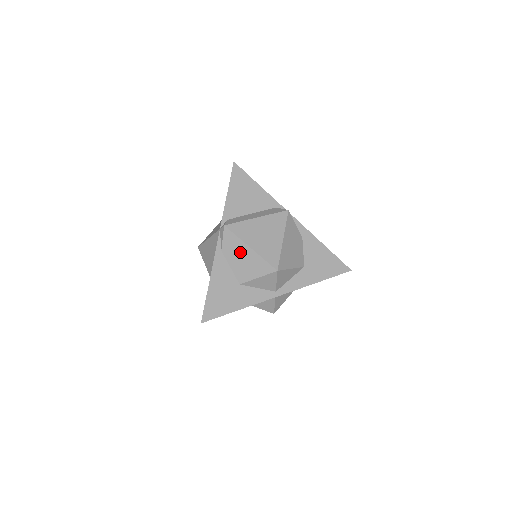
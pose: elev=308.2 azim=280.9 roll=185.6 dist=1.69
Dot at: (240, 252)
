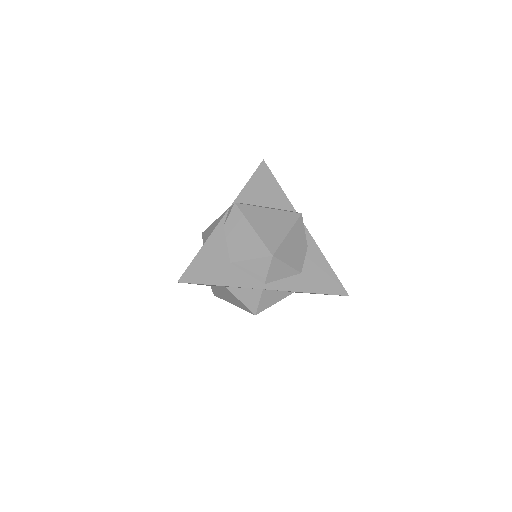
Dot at: (241, 231)
